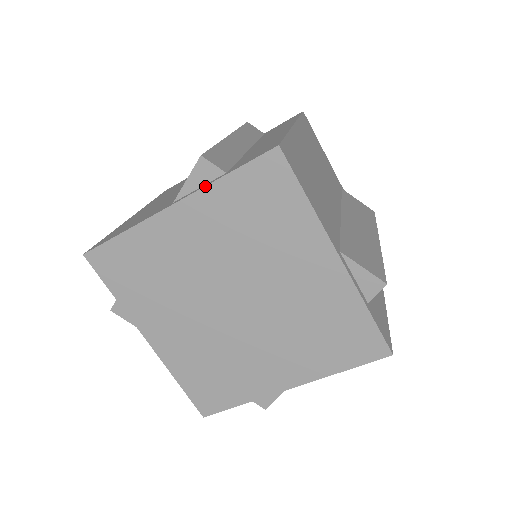
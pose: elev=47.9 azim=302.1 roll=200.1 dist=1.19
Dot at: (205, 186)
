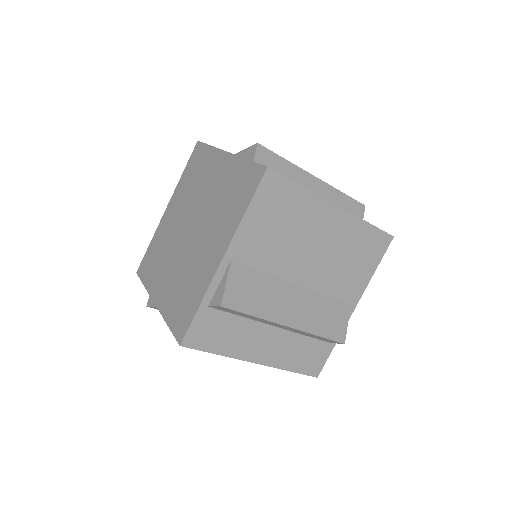
Dot at: (177, 186)
